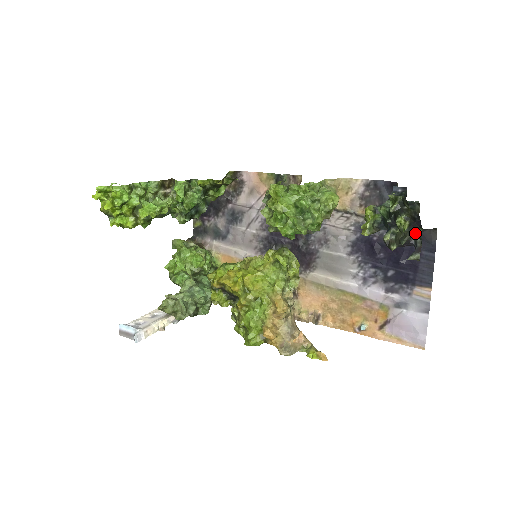
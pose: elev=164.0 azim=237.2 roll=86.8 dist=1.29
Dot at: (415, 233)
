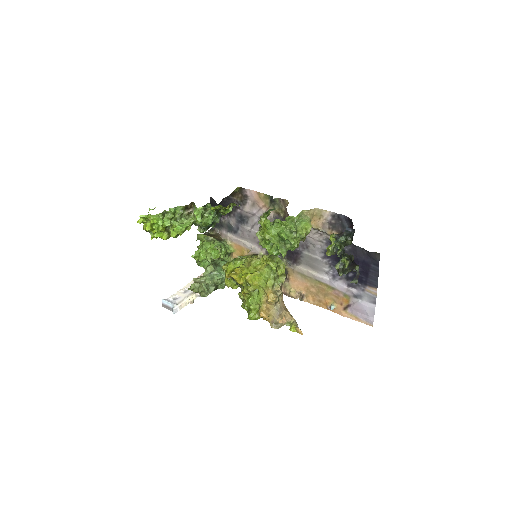
Dot at: (354, 268)
